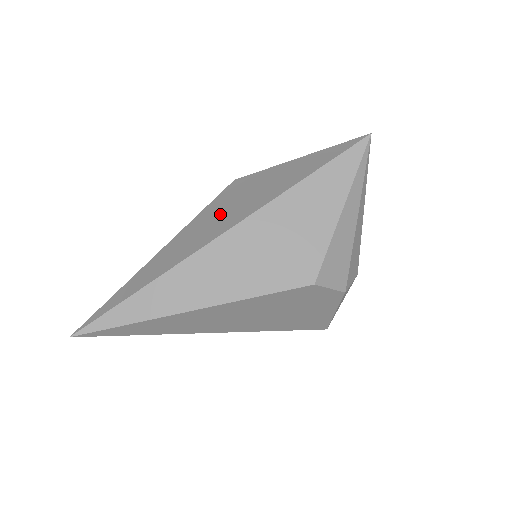
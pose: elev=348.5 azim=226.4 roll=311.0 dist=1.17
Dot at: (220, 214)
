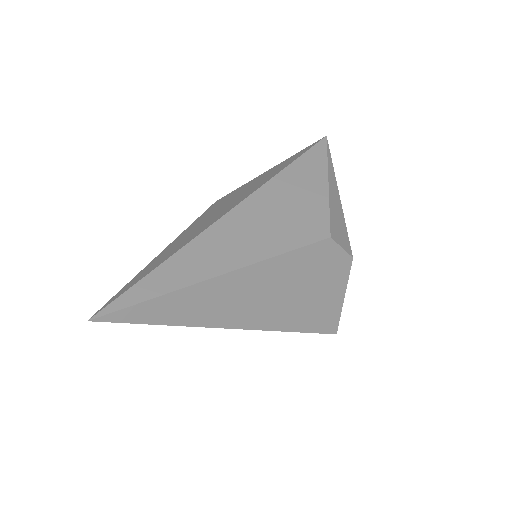
Dot at: (219, 208)
